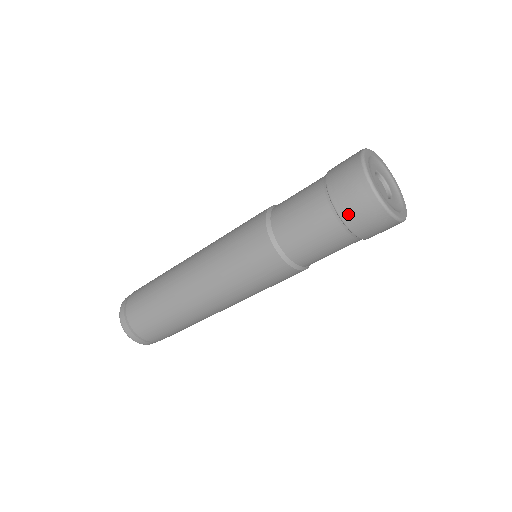
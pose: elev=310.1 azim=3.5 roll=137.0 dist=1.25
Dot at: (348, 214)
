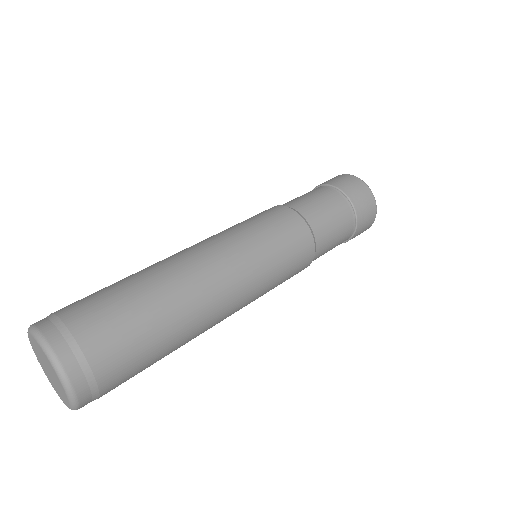
Dot at: (360, 209)
